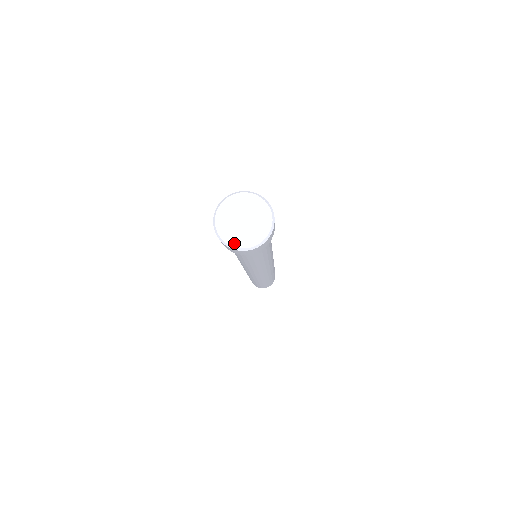
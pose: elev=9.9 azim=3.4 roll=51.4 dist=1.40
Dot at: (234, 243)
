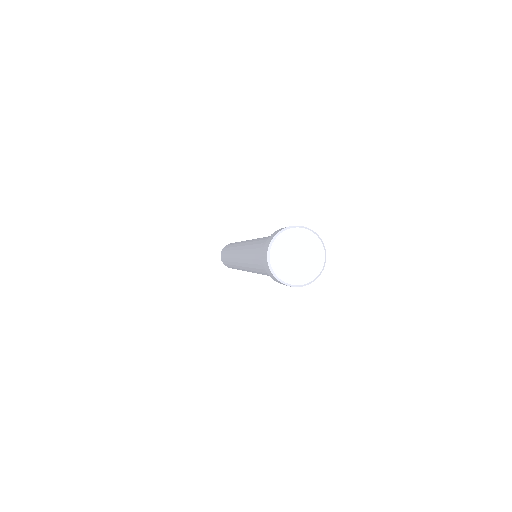
Dot at: (283, 277)
